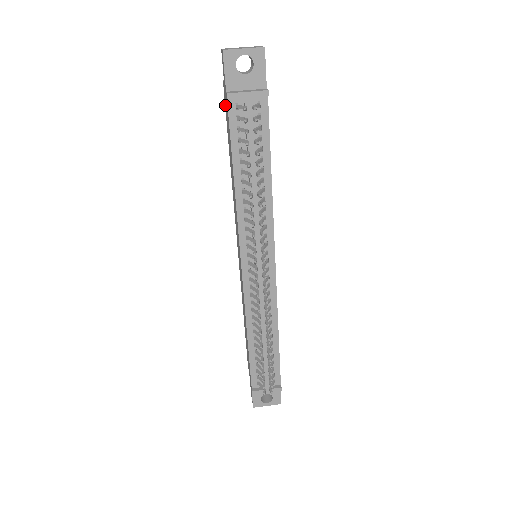
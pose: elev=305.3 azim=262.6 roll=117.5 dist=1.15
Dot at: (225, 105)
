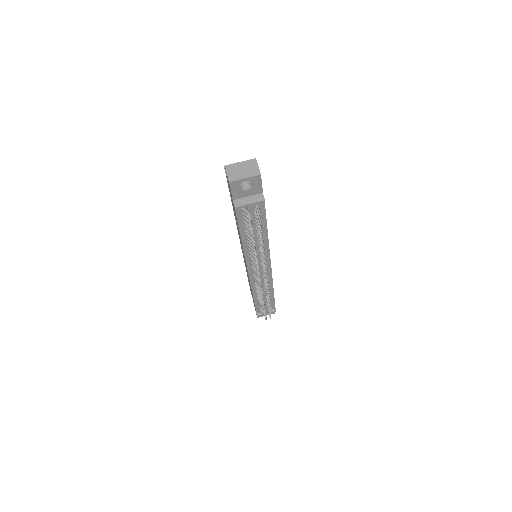
Dot at: occluded
